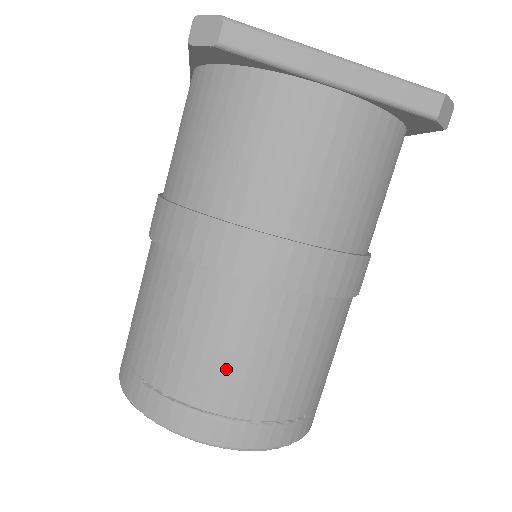
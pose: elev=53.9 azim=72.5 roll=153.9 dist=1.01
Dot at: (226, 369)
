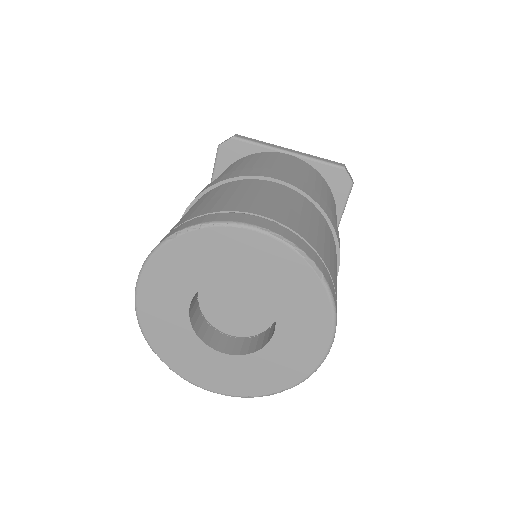
Dot at: (251, 199)
